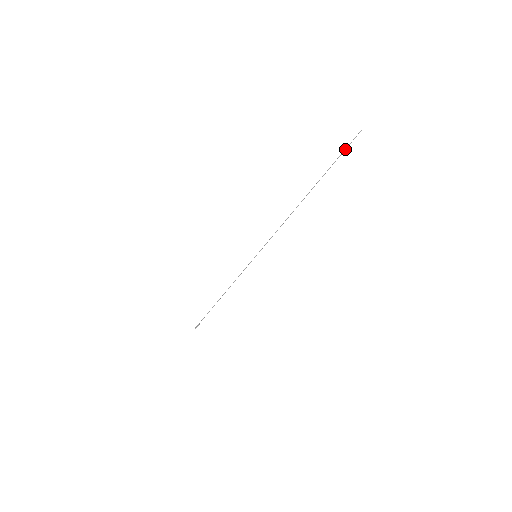
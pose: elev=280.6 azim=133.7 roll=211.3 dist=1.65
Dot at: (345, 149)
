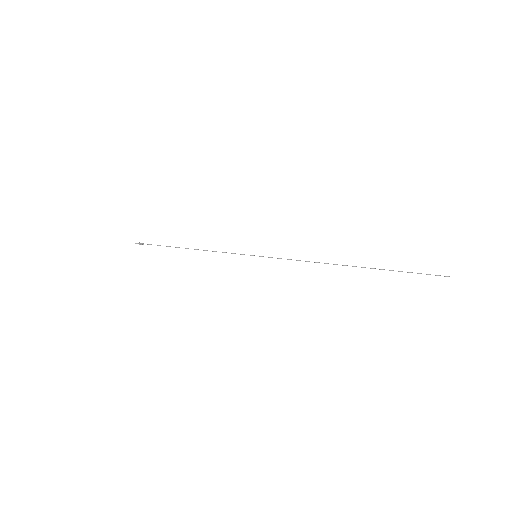
Dot at: occluded
